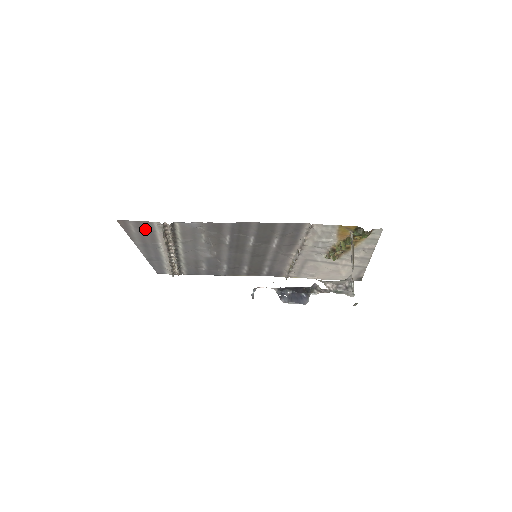
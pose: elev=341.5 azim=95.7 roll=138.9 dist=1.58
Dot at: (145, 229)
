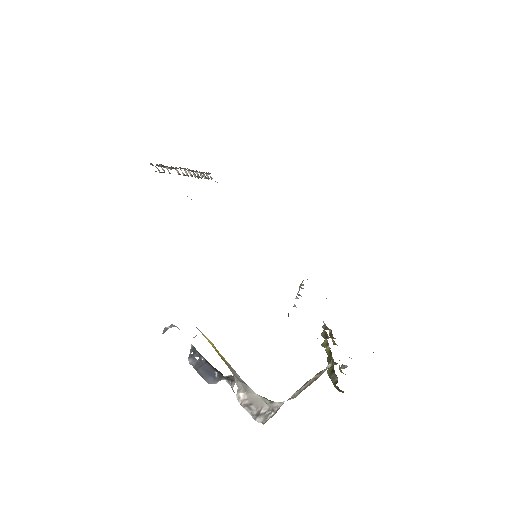
Dot at: occluded
